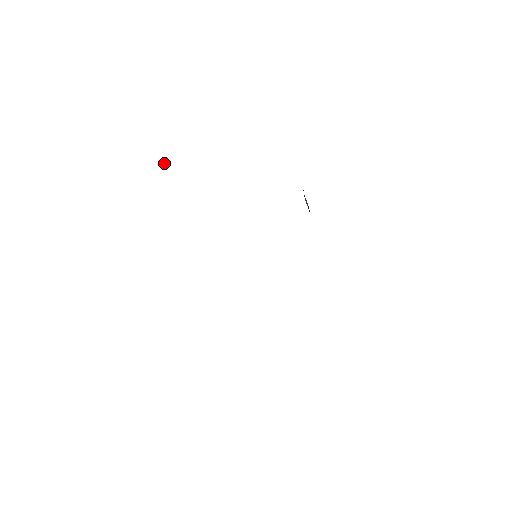
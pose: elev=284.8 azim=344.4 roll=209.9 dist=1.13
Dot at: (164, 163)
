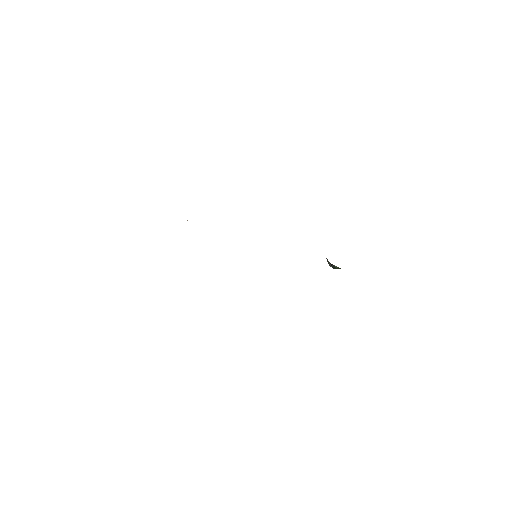
Dot at: occluded
